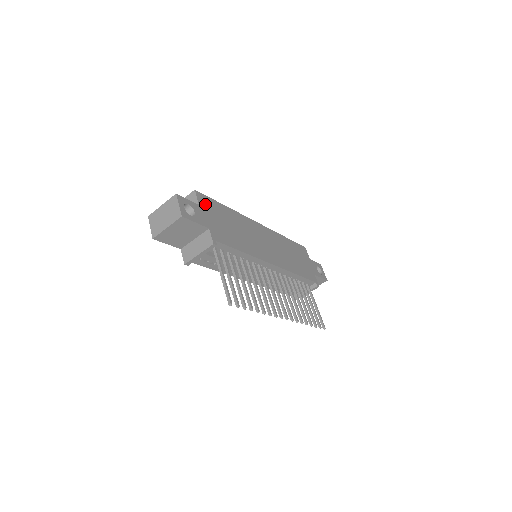
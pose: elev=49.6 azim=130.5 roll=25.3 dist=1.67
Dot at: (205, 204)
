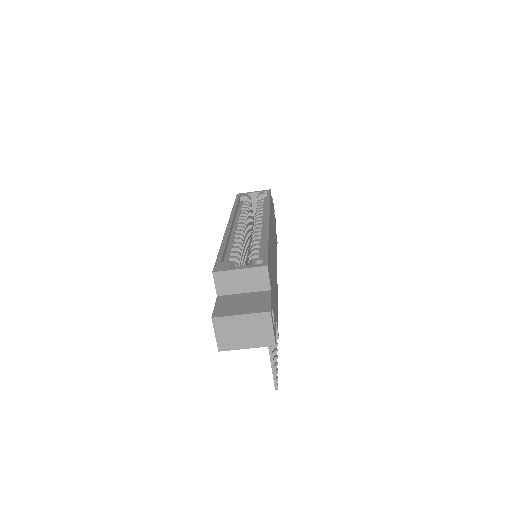
Dot at: (270, 277)
